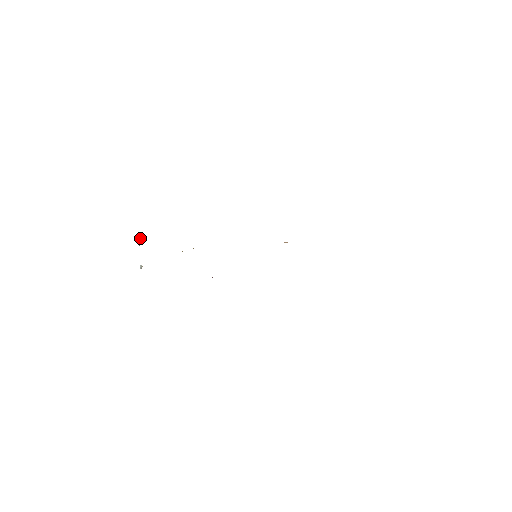
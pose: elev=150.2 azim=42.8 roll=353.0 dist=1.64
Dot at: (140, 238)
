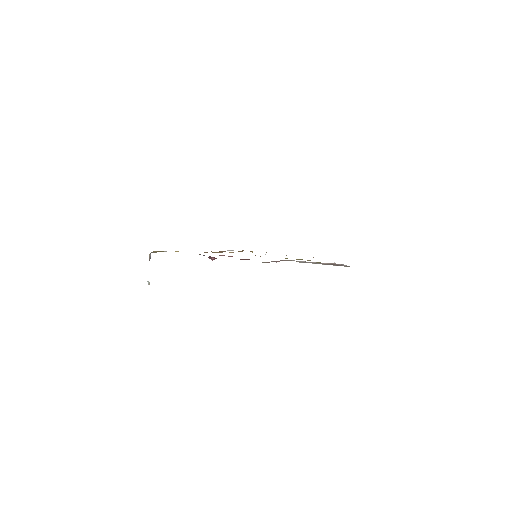
Dot at: (150, 253)
